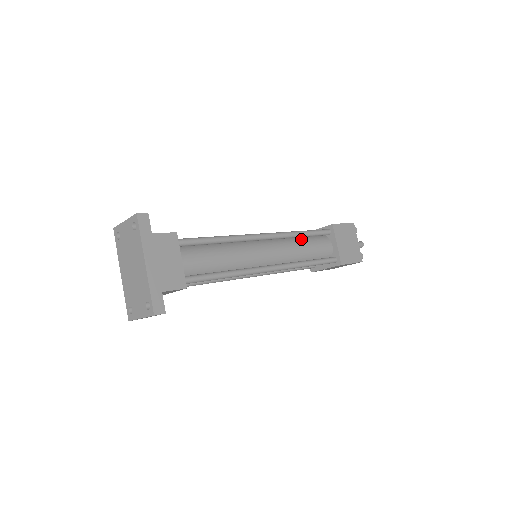
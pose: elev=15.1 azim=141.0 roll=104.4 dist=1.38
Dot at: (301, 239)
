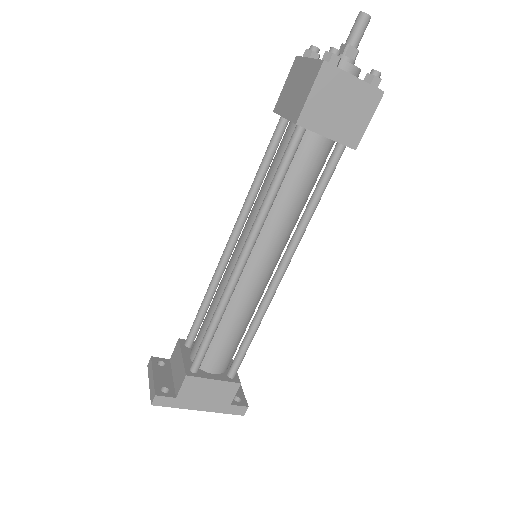
Dot at: (279, 190)
